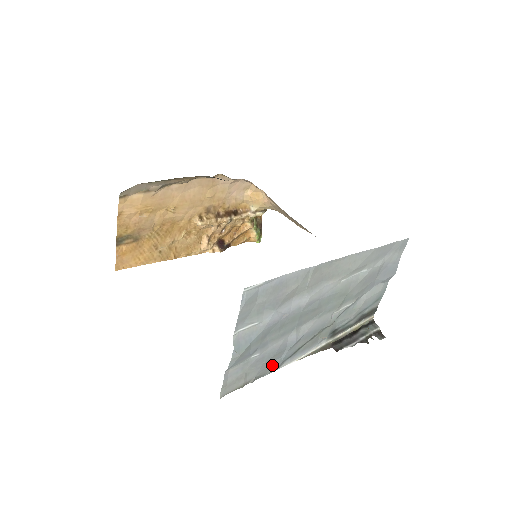
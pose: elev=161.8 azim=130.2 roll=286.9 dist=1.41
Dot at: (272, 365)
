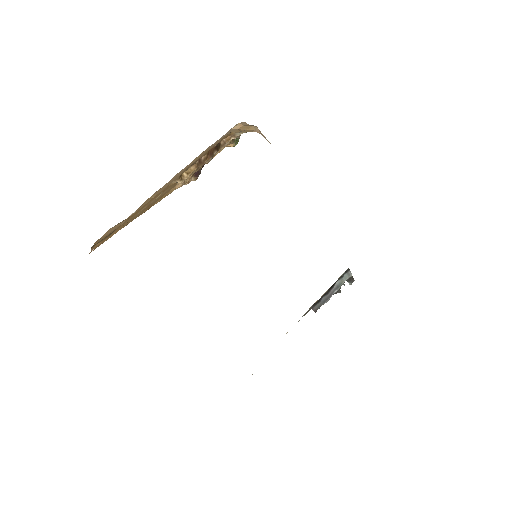
Dot at: occluded
